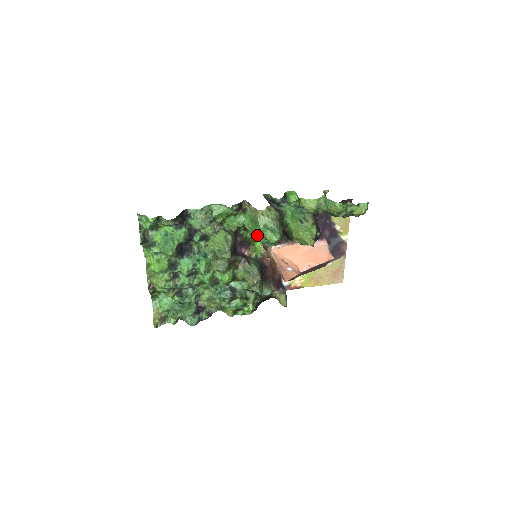
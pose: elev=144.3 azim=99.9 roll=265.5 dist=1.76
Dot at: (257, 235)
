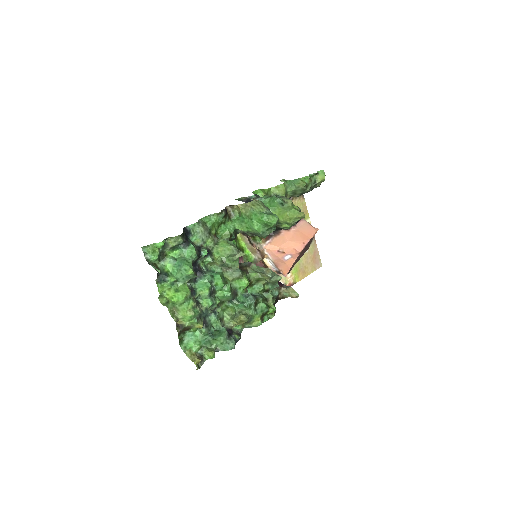
Dot at: (256, 227)
